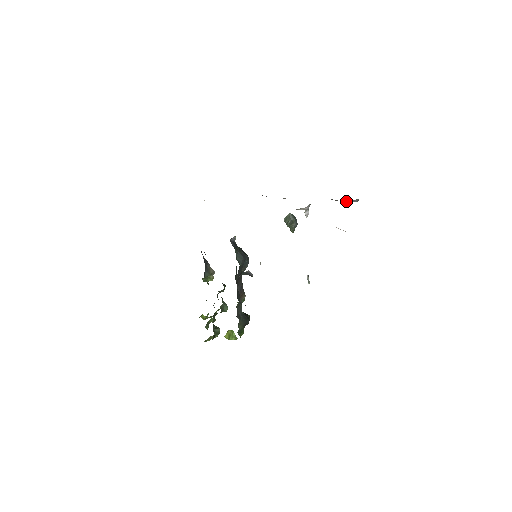
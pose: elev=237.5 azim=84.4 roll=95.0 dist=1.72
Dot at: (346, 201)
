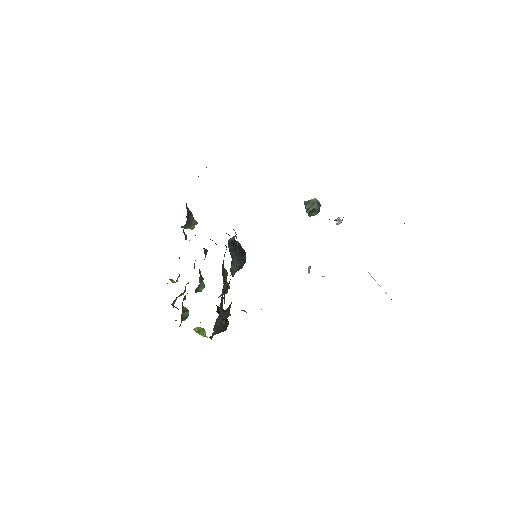
Dot at: occluded
